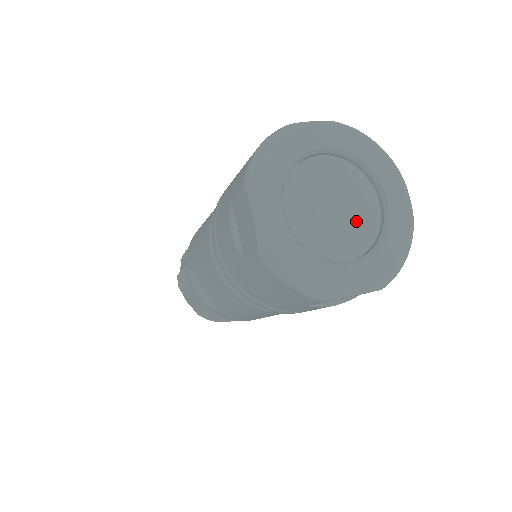
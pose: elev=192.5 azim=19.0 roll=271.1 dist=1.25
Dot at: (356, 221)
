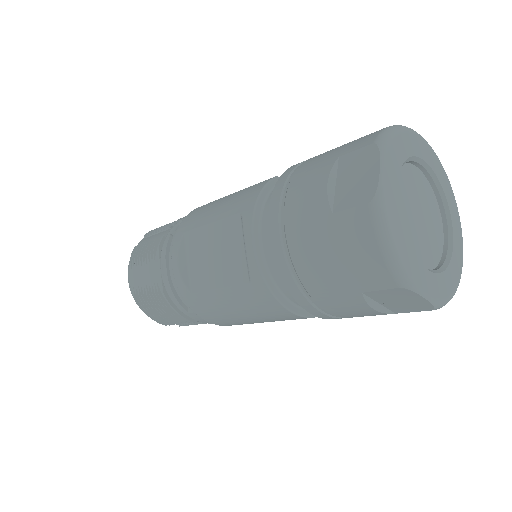
Dot at: (429, 240)
